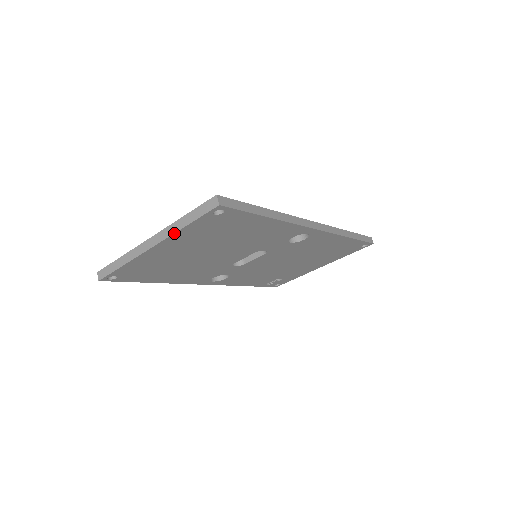
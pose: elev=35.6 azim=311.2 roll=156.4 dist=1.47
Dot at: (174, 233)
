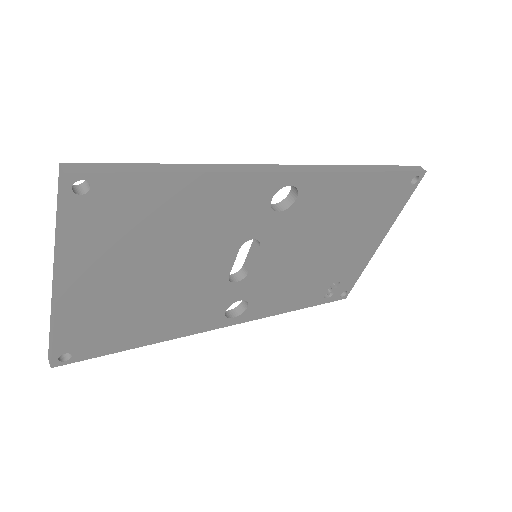
Dot at: (58, 252)
